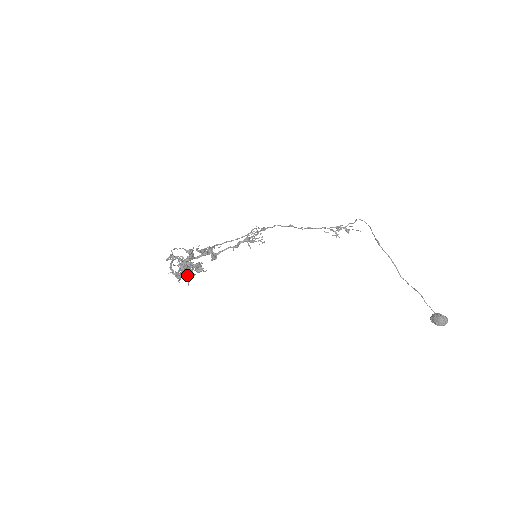
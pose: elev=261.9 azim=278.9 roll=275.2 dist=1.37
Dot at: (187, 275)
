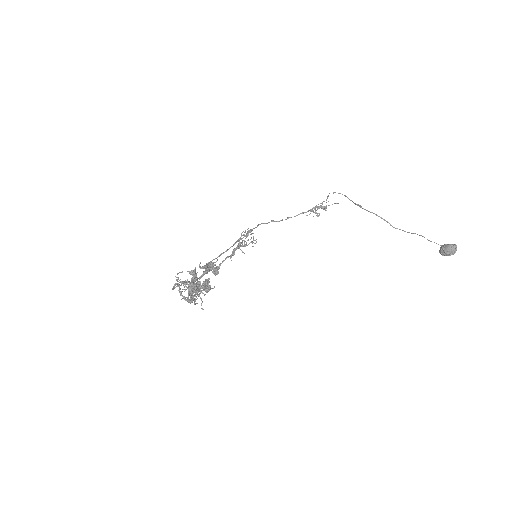
Dot at: (197, 298)
